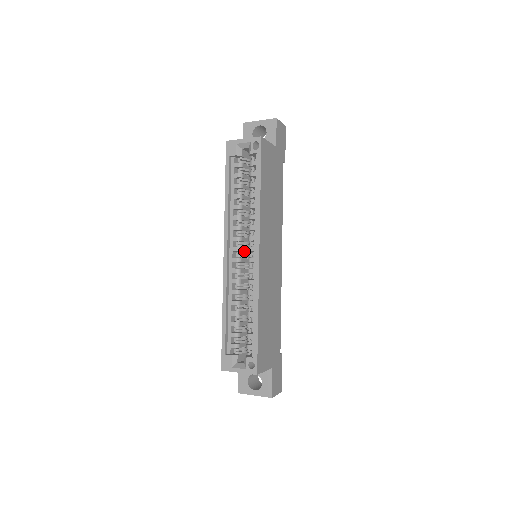
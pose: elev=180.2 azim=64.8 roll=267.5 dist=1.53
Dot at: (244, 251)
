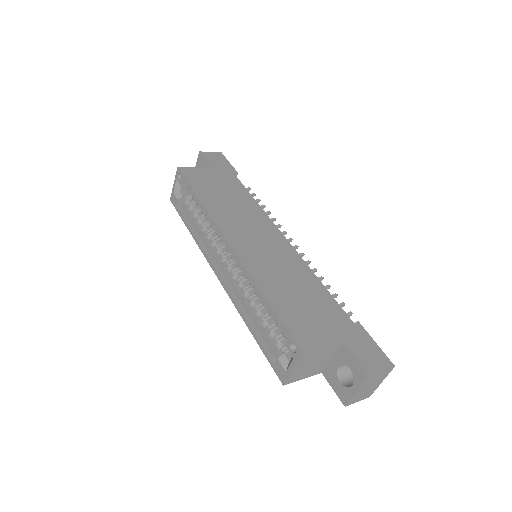
Dot at: occluded
